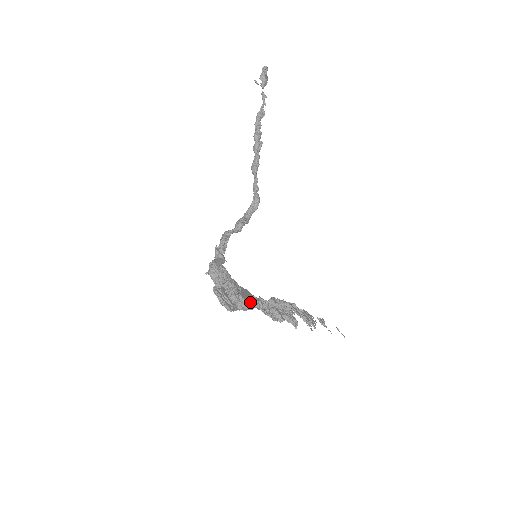
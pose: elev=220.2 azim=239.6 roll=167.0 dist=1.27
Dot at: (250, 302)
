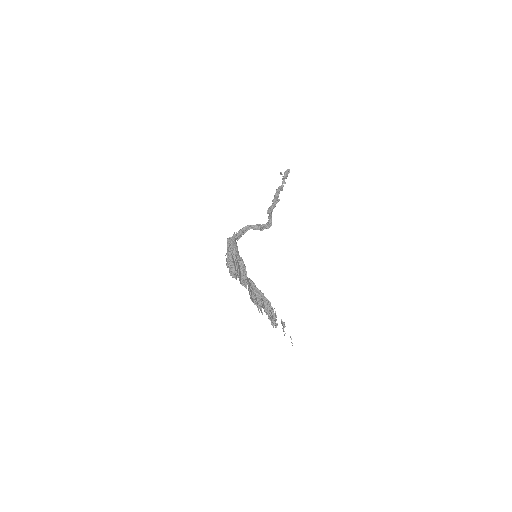
Dot at: occluded
